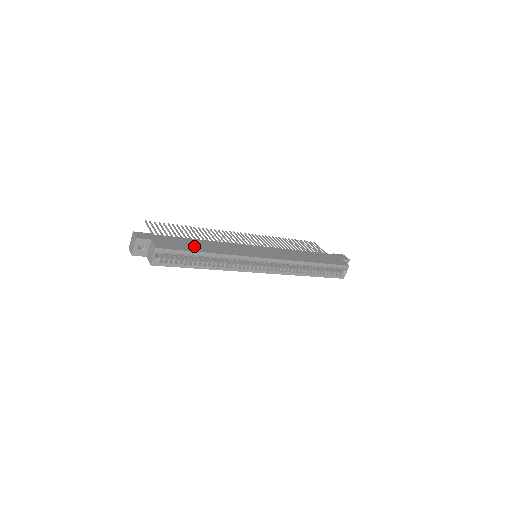
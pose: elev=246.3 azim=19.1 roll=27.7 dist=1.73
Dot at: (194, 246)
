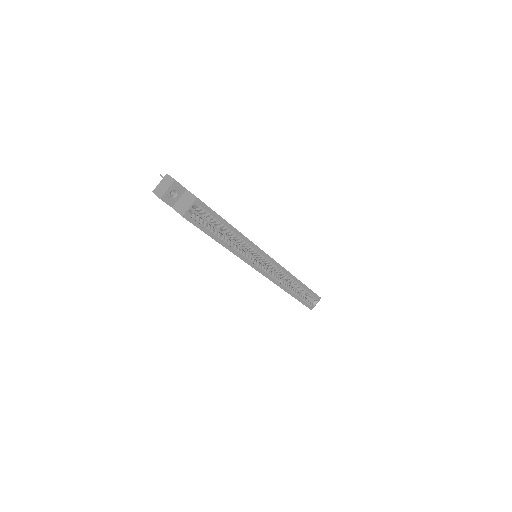
Dot at: occluded
